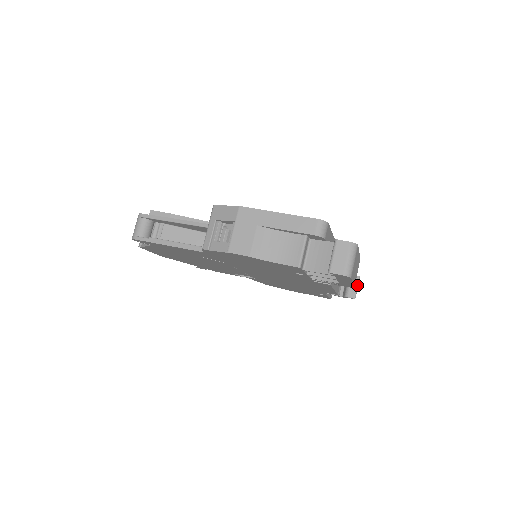
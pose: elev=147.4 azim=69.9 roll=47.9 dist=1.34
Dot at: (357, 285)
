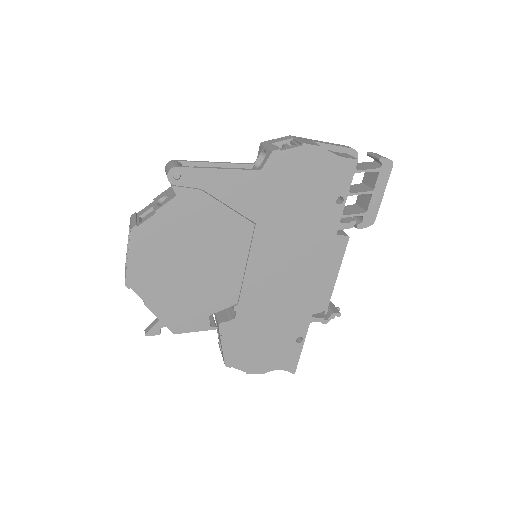
Dot at: occluded
